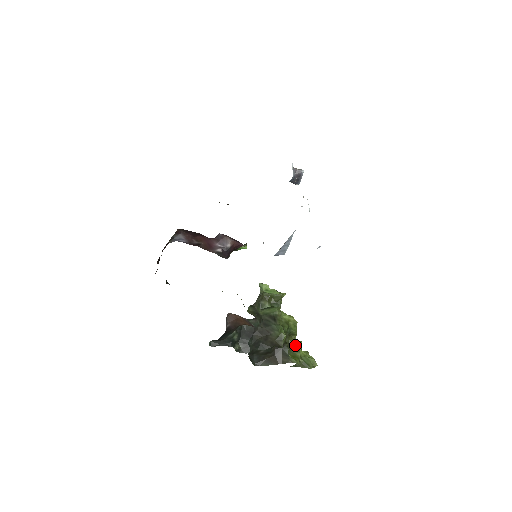
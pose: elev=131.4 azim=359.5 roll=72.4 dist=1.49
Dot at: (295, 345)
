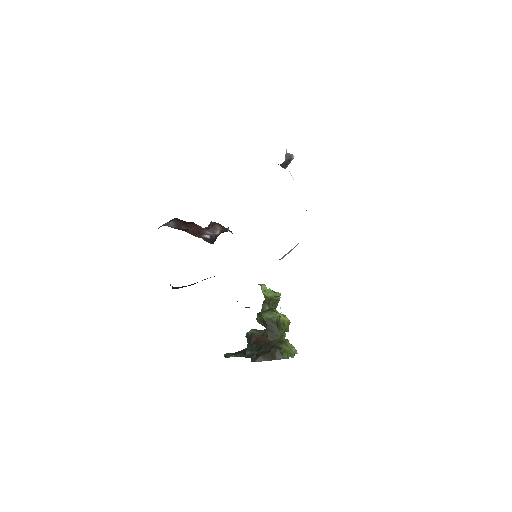
Dot at: occluded
